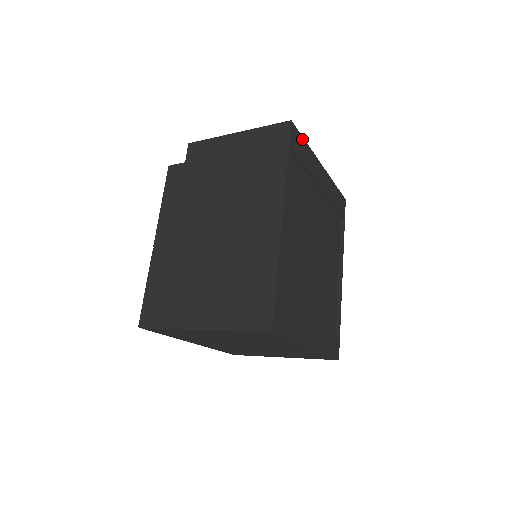
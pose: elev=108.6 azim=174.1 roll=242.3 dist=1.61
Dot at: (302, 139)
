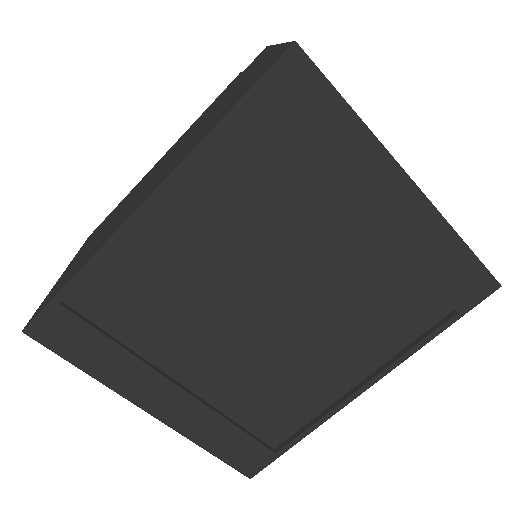
Dot at: (332, 95)
